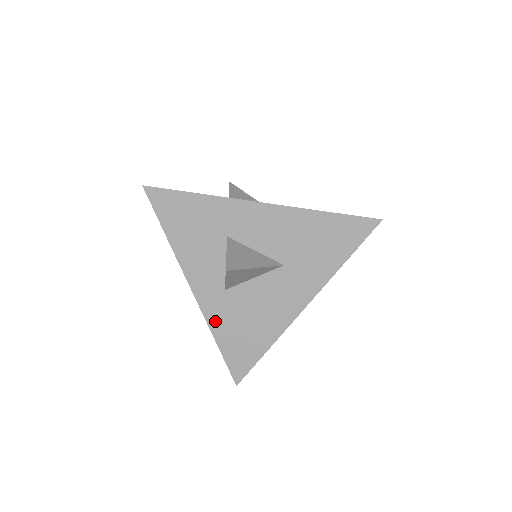
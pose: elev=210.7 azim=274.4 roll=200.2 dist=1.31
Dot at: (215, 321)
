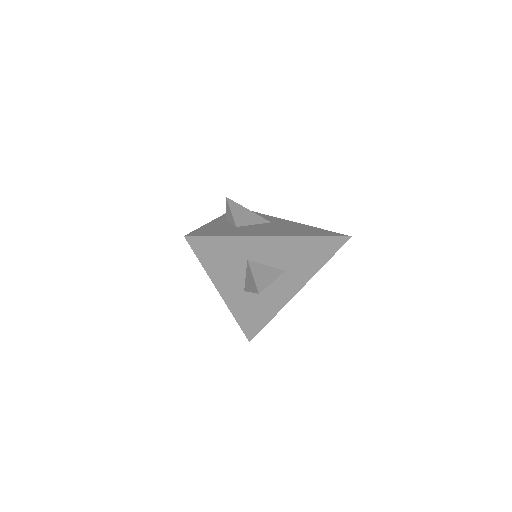
Dot at: (236, 310)
